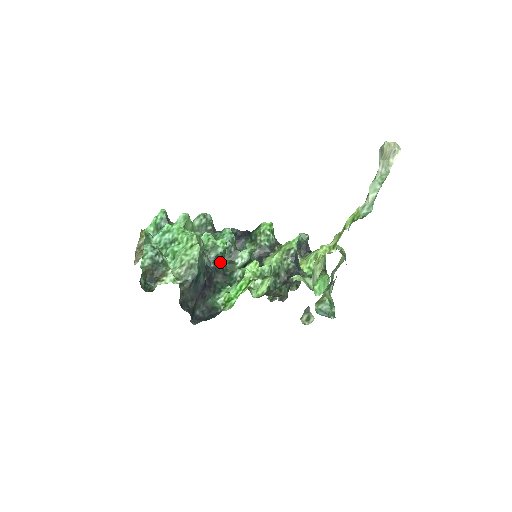
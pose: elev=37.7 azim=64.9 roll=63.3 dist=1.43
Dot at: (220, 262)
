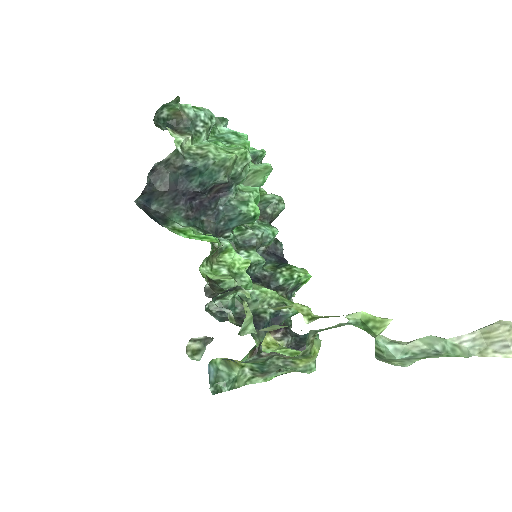
Dot at: (230, 219)
